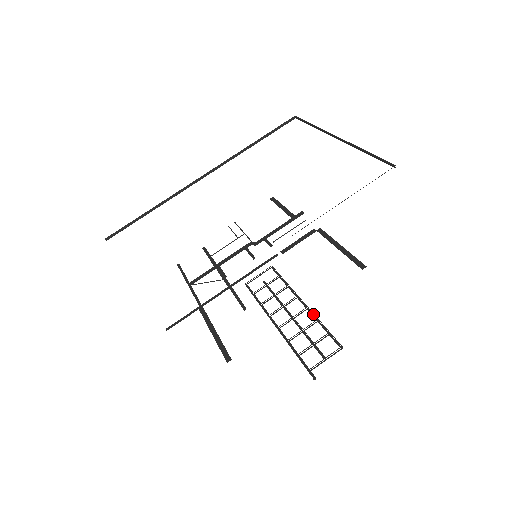
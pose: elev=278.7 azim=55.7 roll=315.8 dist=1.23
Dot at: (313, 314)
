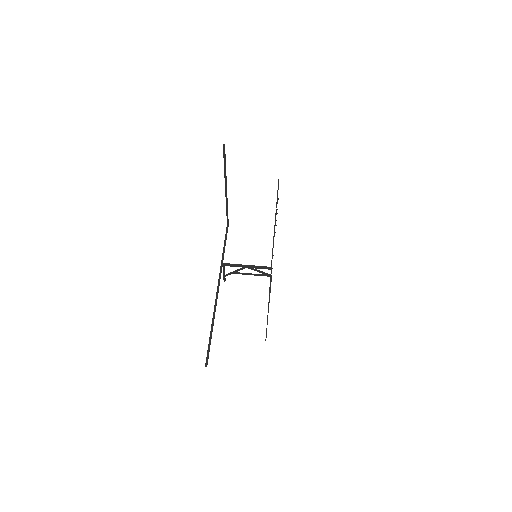
Dot at: occluded
